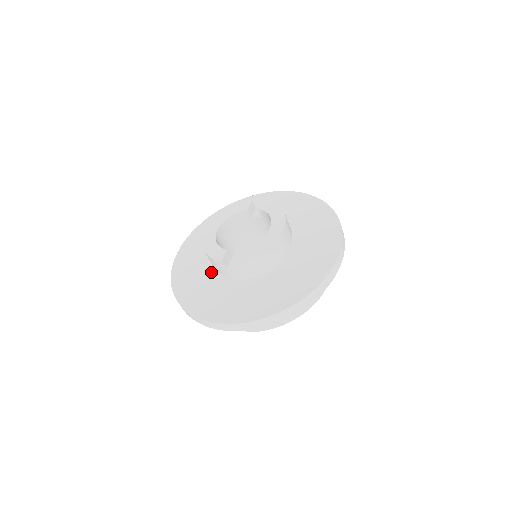
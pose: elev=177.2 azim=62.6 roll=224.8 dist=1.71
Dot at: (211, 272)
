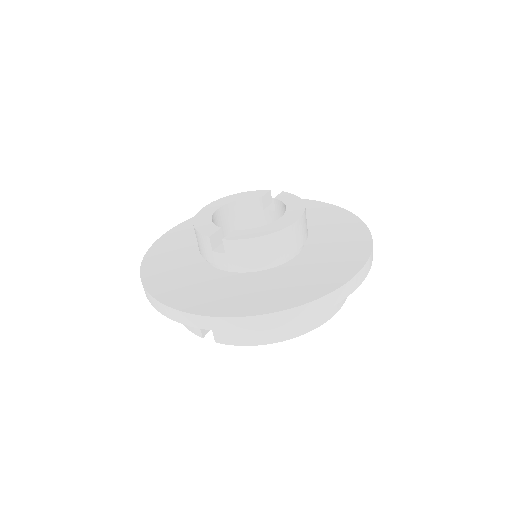
Dot at: (195, 257)
